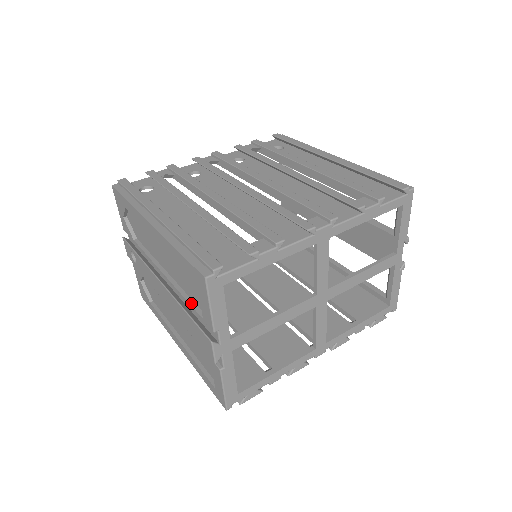
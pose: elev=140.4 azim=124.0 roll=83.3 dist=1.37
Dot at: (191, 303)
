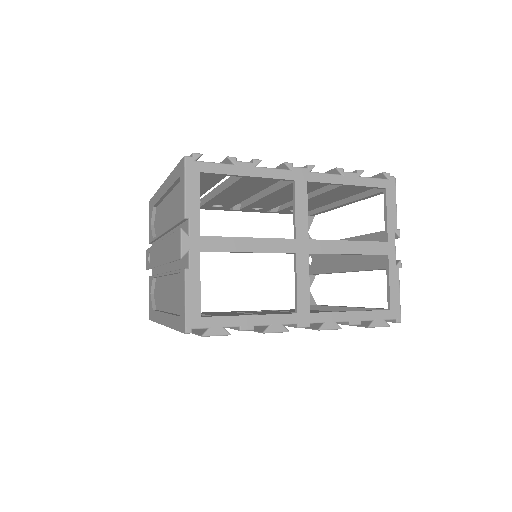
Dot at: occluded
